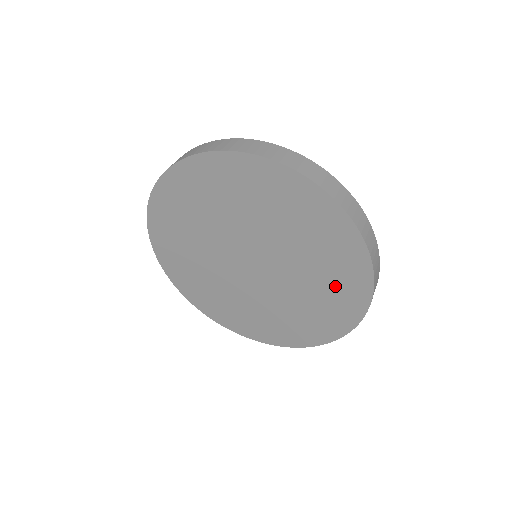
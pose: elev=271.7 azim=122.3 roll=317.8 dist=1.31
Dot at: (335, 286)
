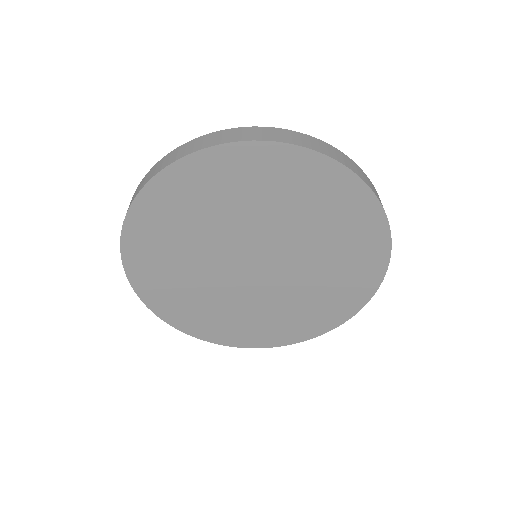
Dot at: (351, 254)
